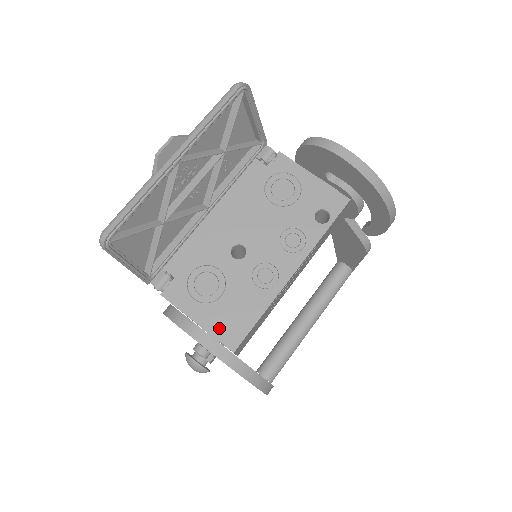
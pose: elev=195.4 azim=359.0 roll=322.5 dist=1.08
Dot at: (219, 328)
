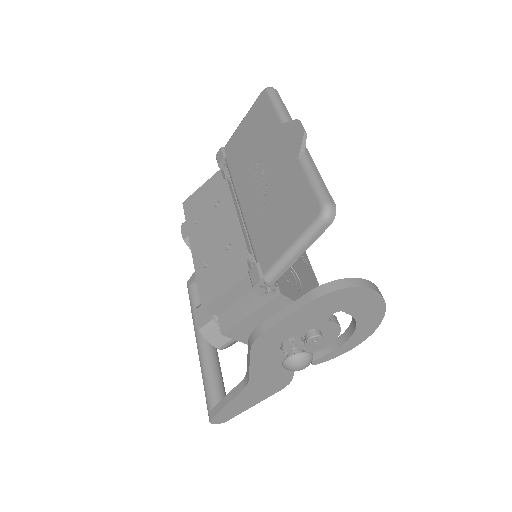
Dot at: occluded
